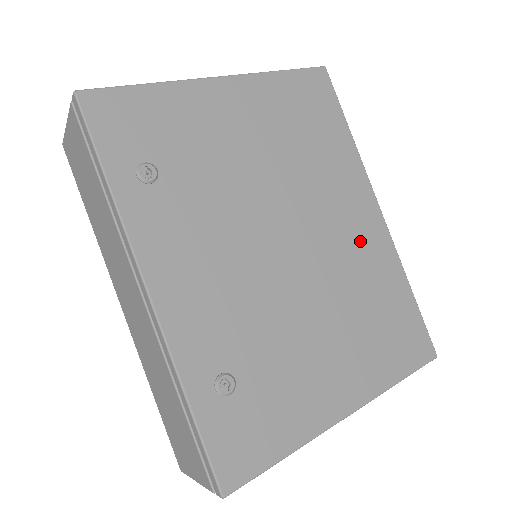
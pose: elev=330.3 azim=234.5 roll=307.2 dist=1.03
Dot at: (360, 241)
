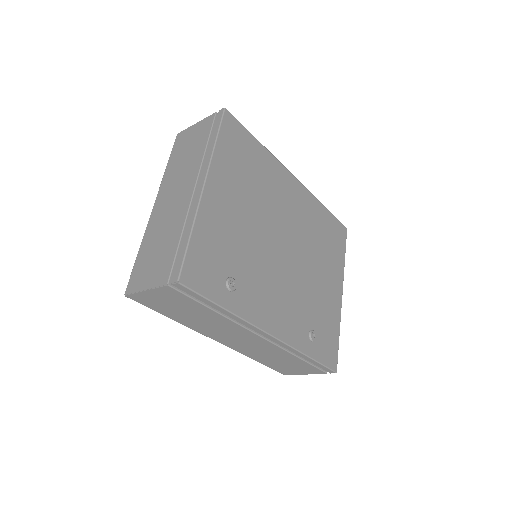
Dot at: (300, 207)
